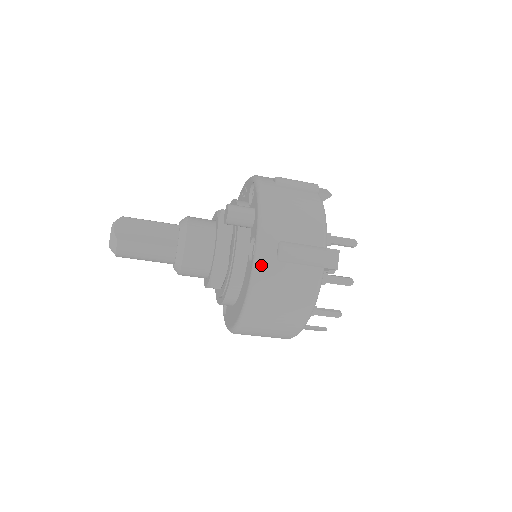
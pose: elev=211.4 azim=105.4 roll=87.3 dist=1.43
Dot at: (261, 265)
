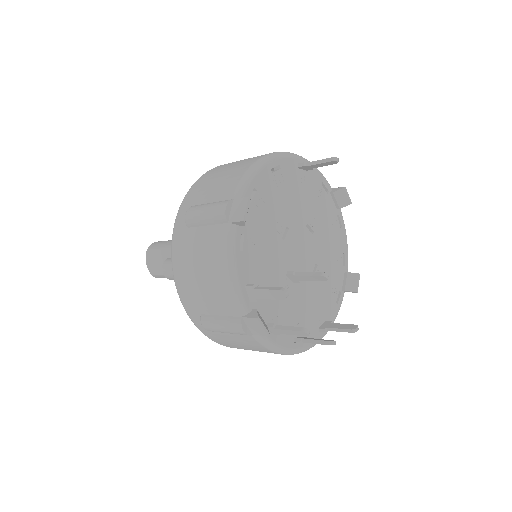
Dot at: (204, 333)
